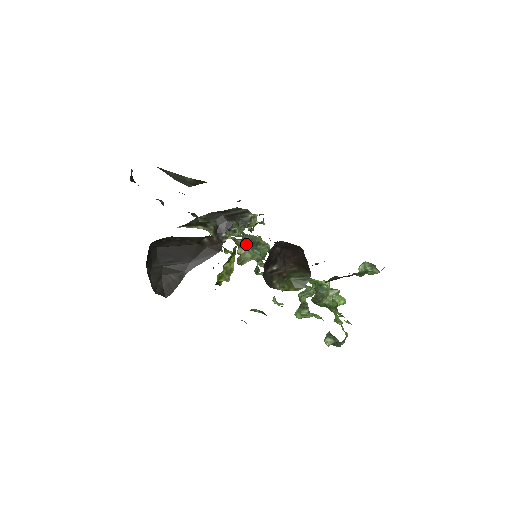
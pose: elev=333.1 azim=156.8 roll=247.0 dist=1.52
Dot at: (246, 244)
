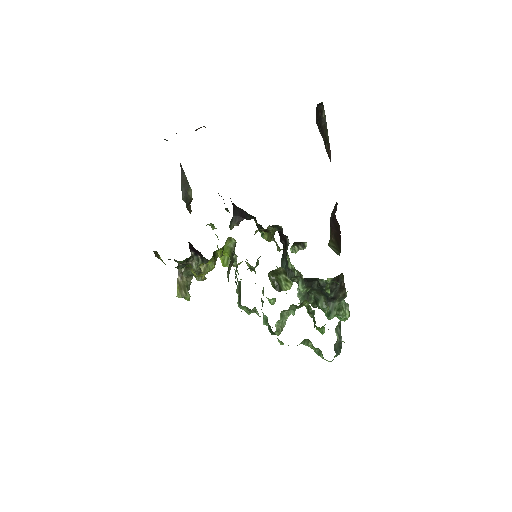
Dot at: occluded
